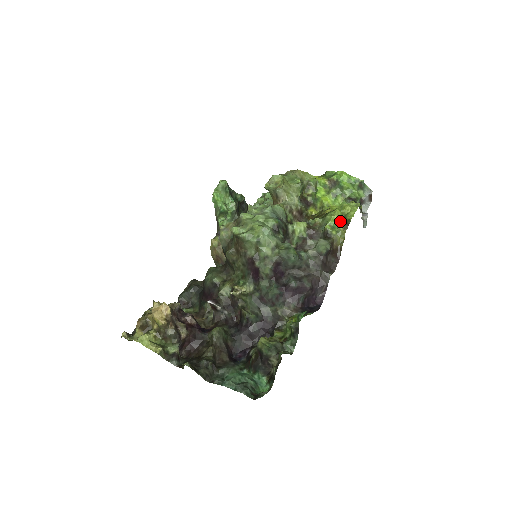
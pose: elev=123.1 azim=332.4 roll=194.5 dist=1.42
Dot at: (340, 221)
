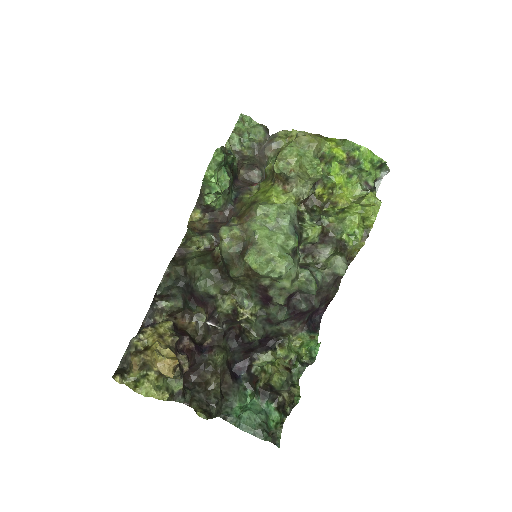
Dot at: (360, 231)
